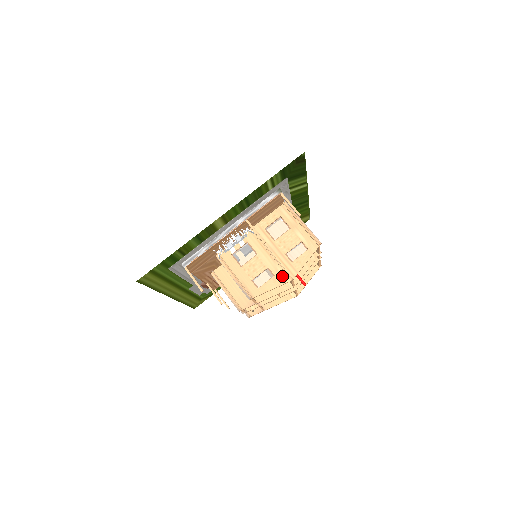
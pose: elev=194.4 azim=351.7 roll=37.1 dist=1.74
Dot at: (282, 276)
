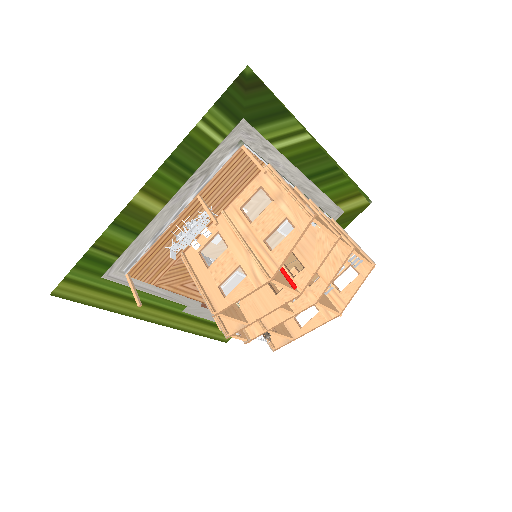
Dot at: (257, 275)
